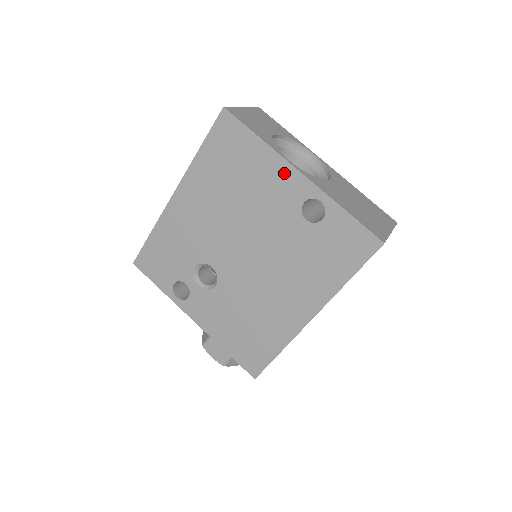
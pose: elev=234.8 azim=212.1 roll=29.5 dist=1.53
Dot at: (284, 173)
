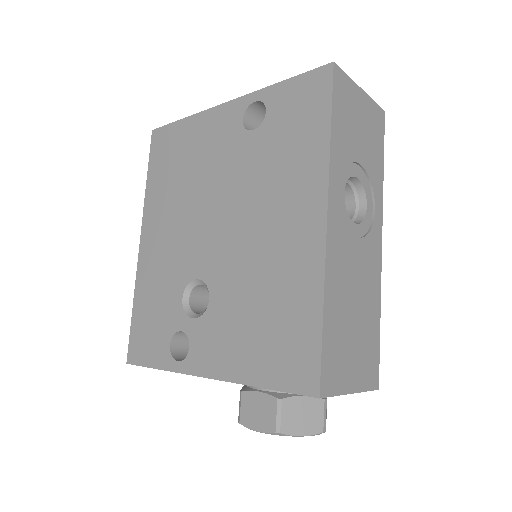
Dot at: (214, 118)
